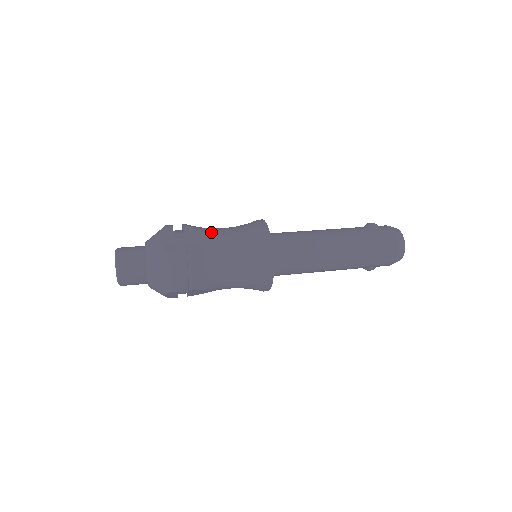
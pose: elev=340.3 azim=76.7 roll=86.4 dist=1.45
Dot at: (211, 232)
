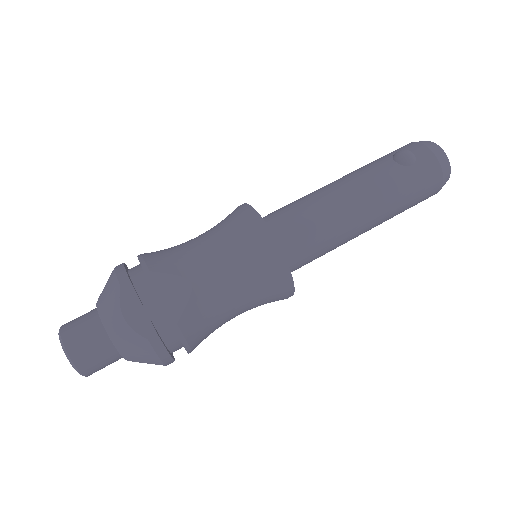
Dot at: (192, 270)
